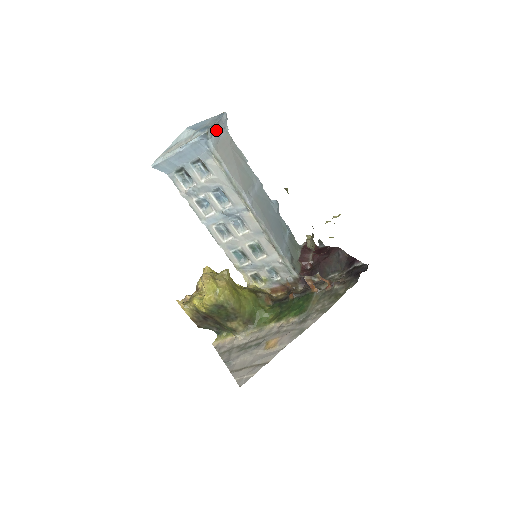
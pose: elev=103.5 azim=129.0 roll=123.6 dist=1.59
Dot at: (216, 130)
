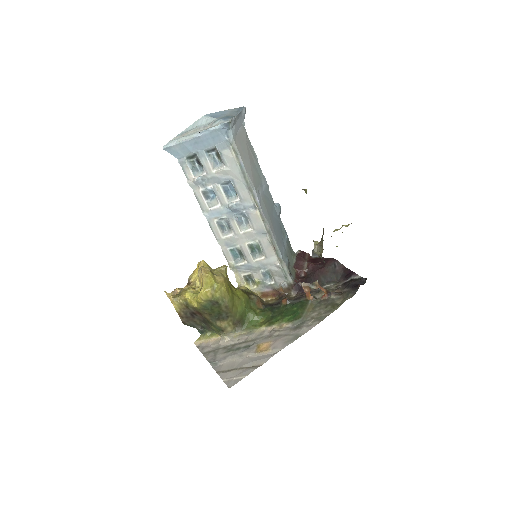
Dot at: (236, 122)
